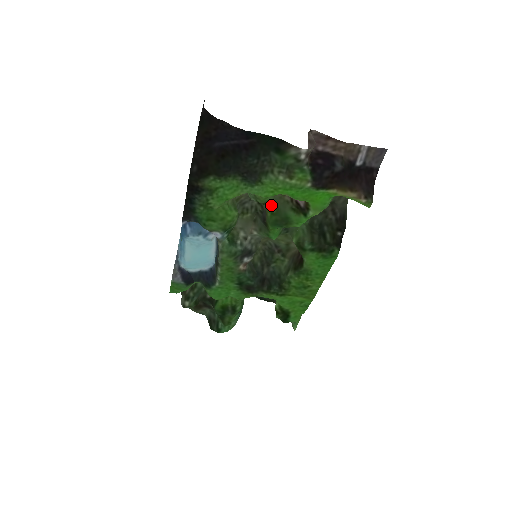
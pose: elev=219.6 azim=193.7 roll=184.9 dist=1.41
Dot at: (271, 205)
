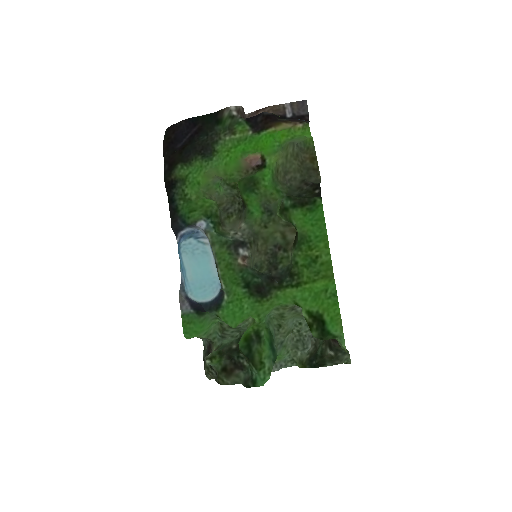
Dot at: (239, 180)
